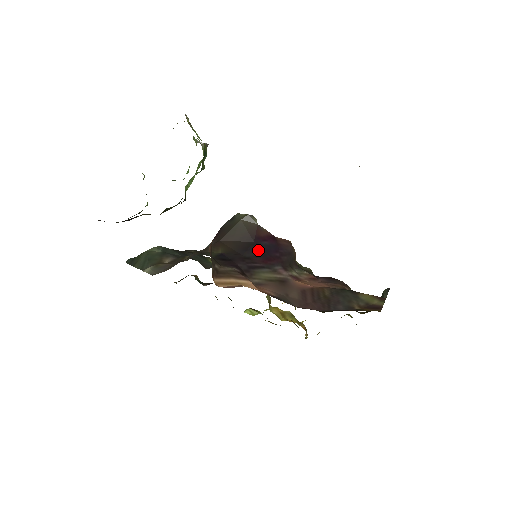
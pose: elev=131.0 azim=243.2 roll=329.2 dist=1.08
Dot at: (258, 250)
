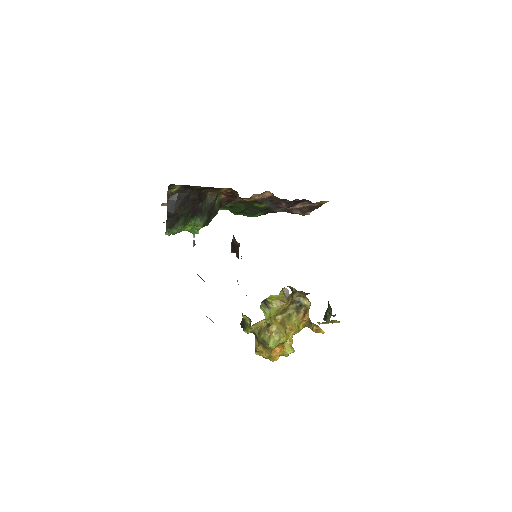
Dot at: occluded
